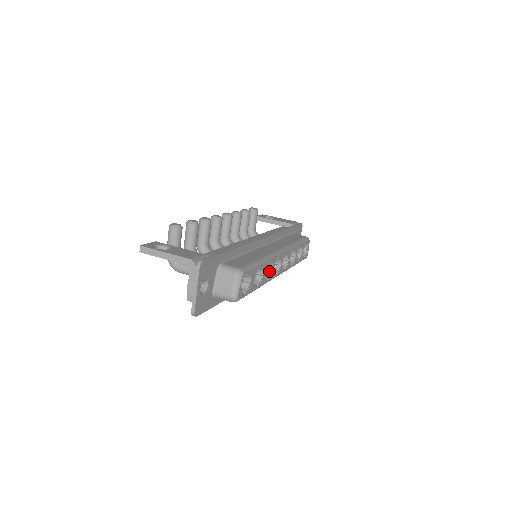
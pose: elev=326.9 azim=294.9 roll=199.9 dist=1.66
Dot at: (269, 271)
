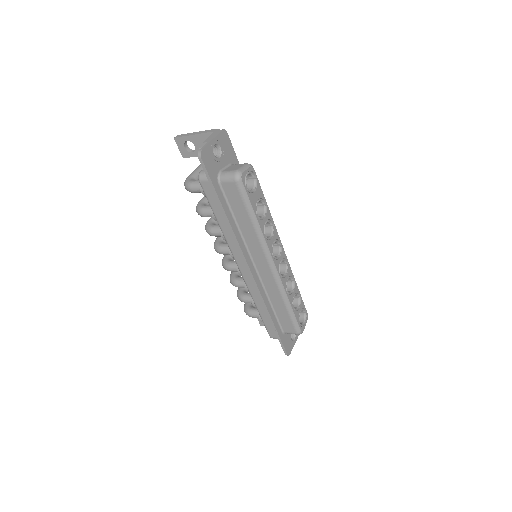
Dot at: (269, 237)
